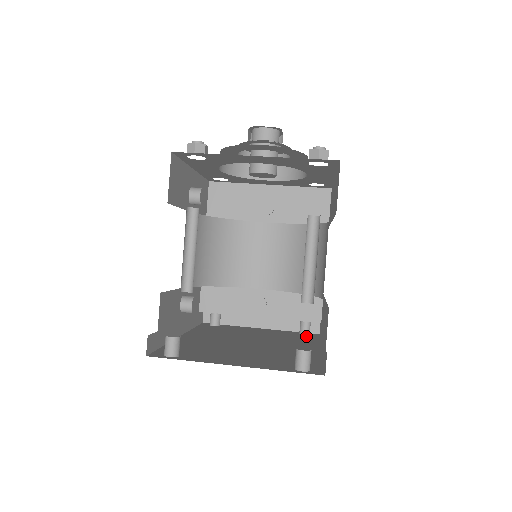
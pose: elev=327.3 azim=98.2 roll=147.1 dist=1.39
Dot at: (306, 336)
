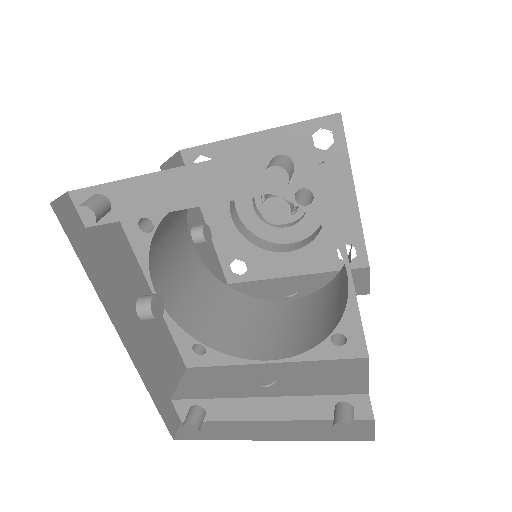
Dot at: occluded
